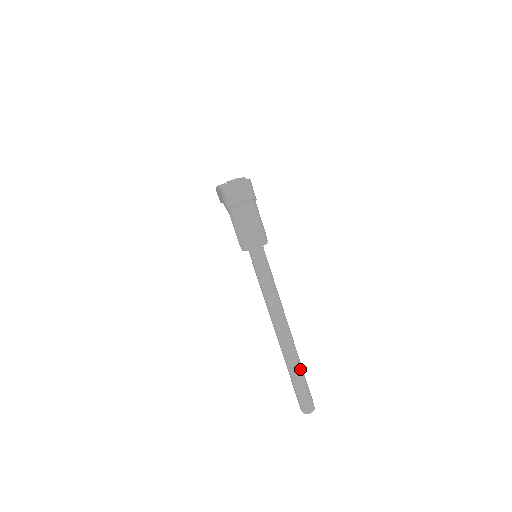
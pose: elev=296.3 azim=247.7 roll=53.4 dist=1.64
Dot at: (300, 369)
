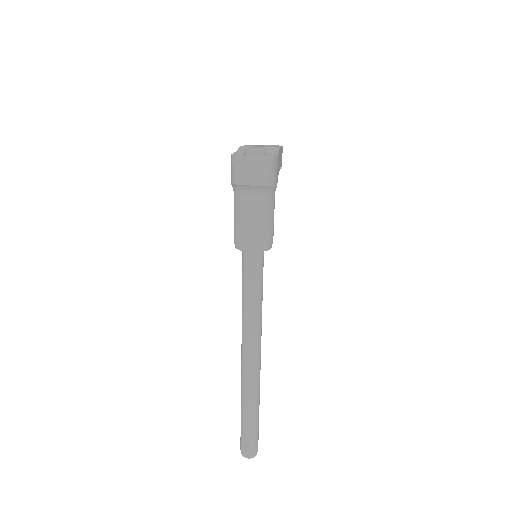
Dot at: (253, 409)
